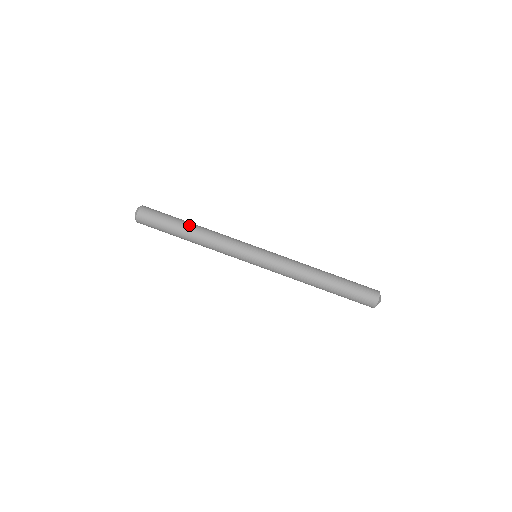
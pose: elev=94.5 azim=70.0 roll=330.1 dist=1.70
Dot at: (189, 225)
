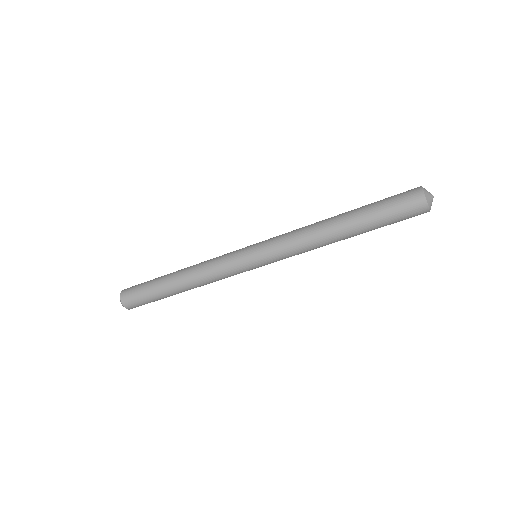
Dot at: (171, 281)
